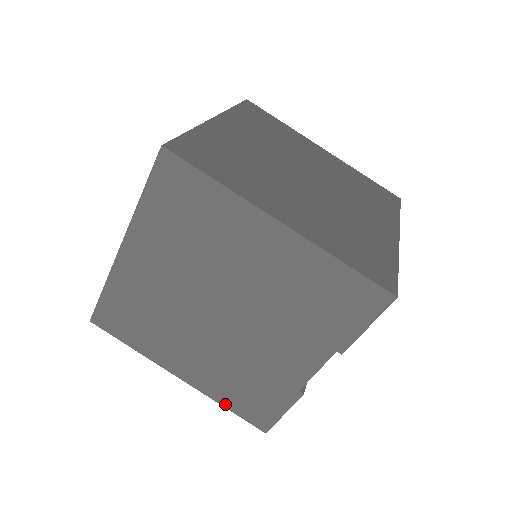
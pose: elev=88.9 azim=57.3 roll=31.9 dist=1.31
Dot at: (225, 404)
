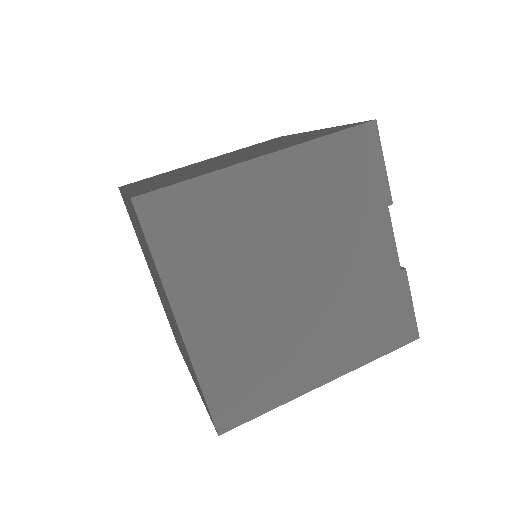
Dot at: (375, 356)
